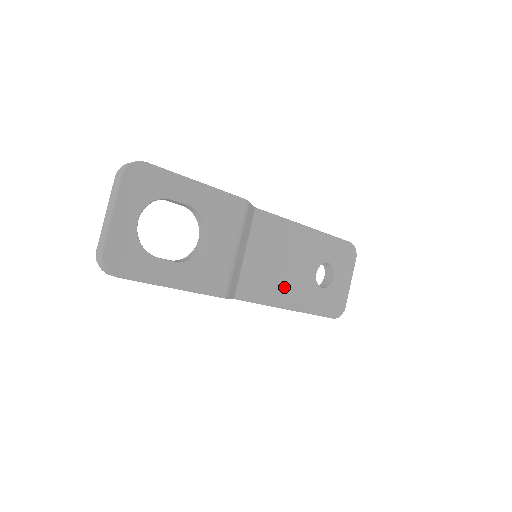
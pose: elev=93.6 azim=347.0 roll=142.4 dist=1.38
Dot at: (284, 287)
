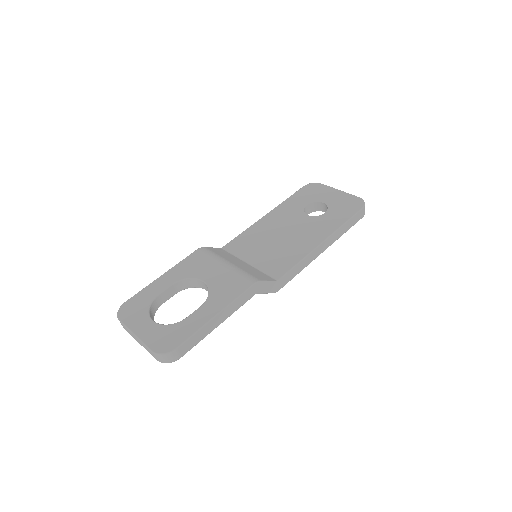
Dot at: (299, 242)
